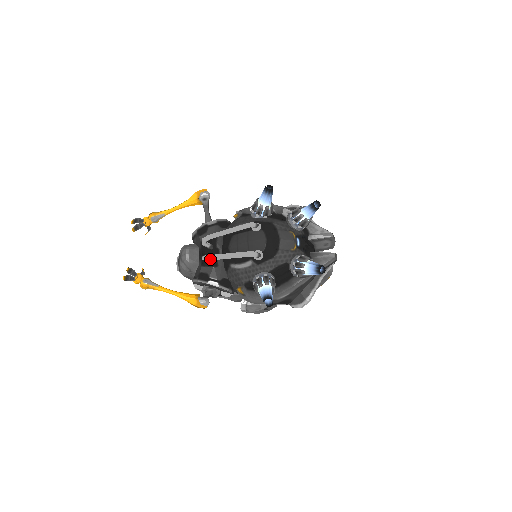
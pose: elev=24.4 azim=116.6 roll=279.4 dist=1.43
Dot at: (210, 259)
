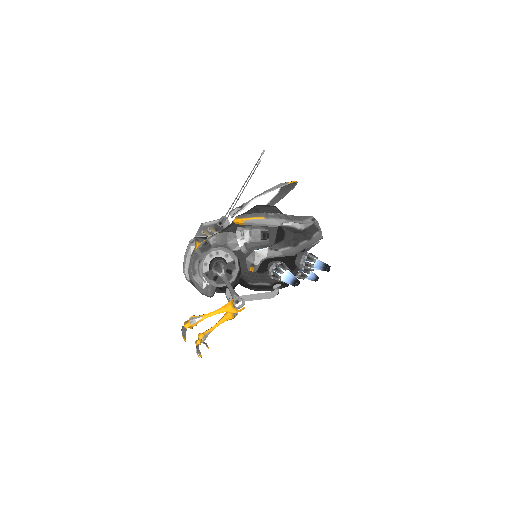
Dot at: occluded
